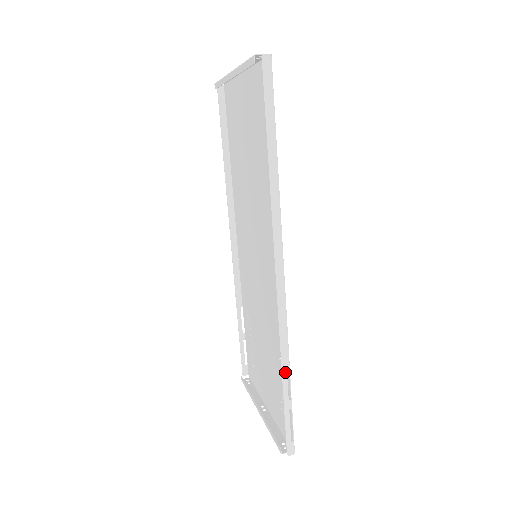
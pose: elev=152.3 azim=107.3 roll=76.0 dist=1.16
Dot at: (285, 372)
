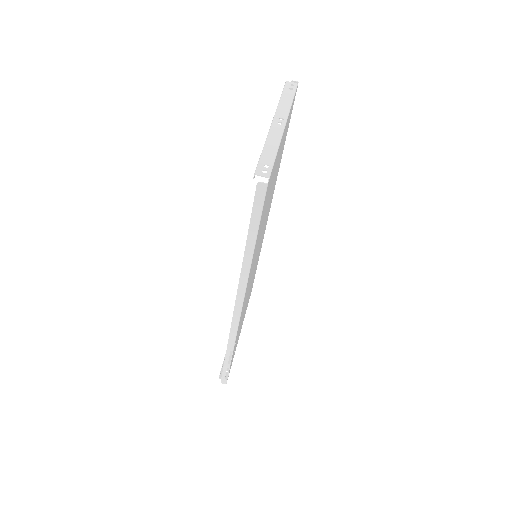
Dot at: (229, 352)
